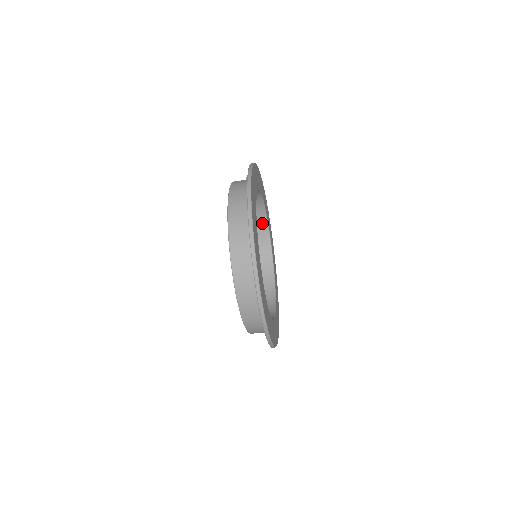
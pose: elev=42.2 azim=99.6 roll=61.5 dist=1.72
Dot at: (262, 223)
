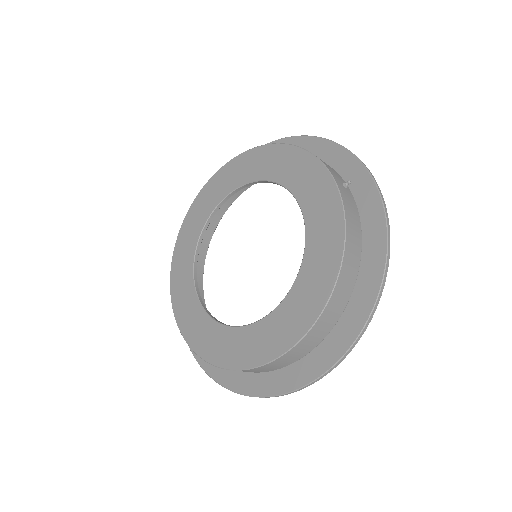
Dot at: occluded
